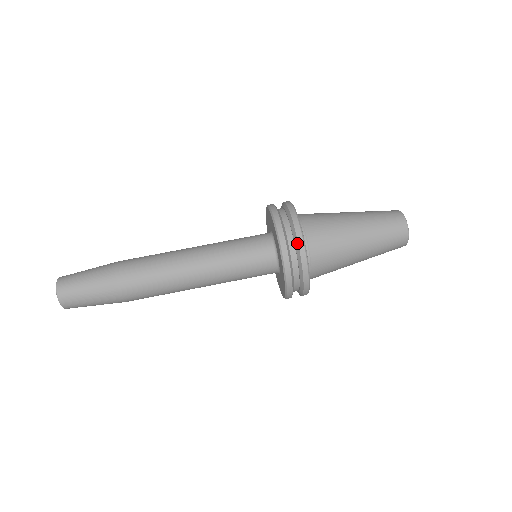
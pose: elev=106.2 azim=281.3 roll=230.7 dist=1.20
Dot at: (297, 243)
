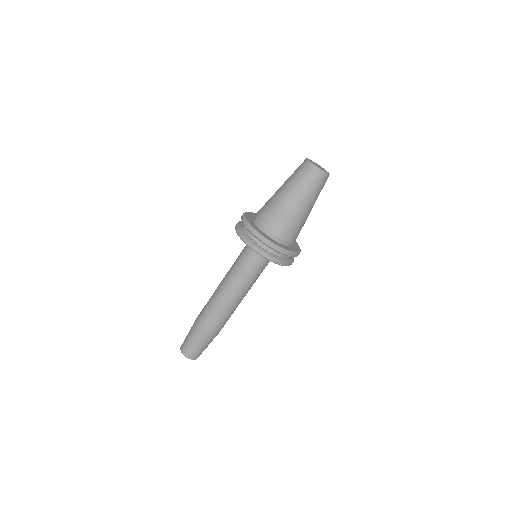
Dot at: occluded
